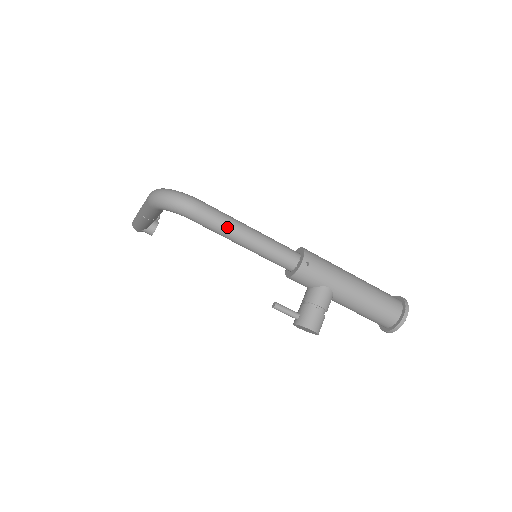
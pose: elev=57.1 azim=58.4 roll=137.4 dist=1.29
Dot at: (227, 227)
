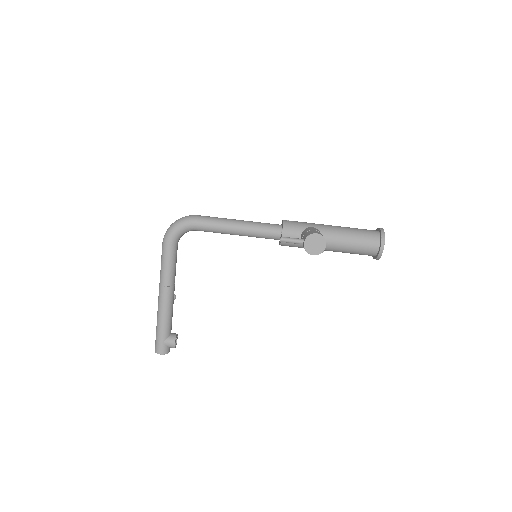
Dot at: (221, 219)
